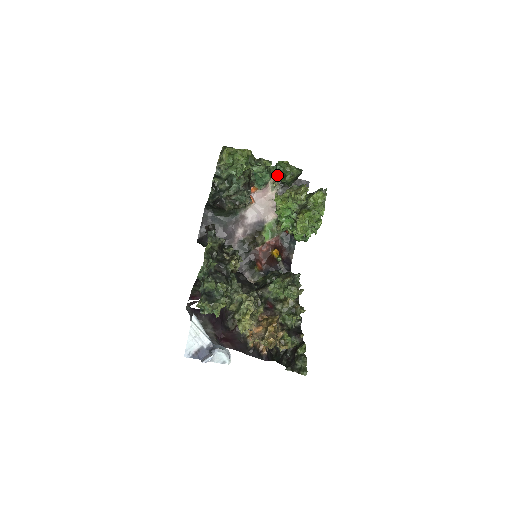
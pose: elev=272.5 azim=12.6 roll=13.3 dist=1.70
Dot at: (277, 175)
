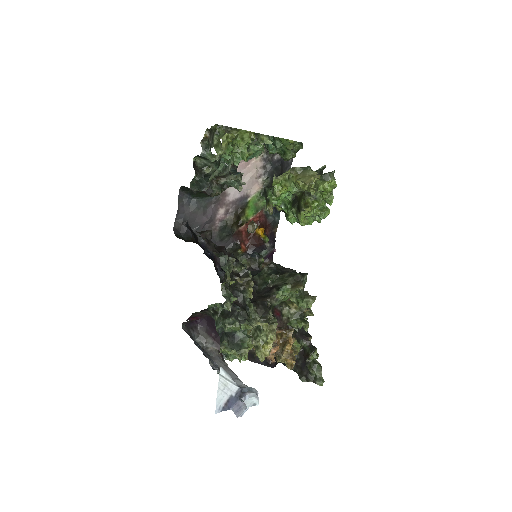
Dot at: (271, 148)
